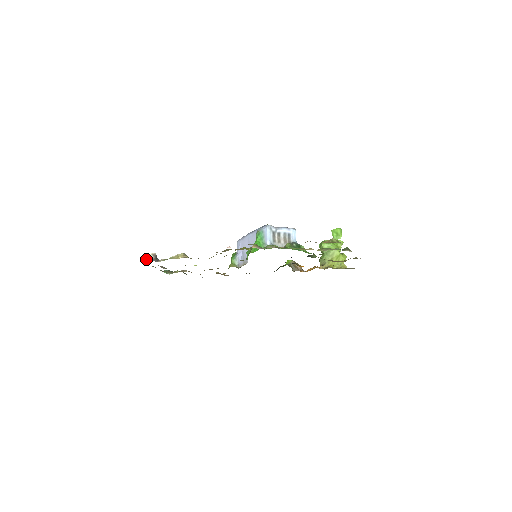
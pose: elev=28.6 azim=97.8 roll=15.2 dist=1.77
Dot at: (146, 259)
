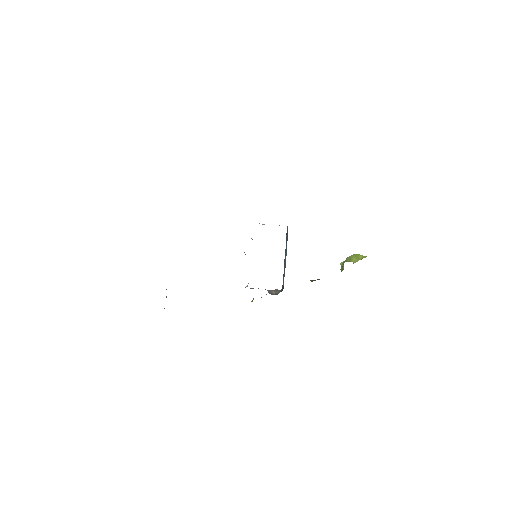
Dot at: occluded
